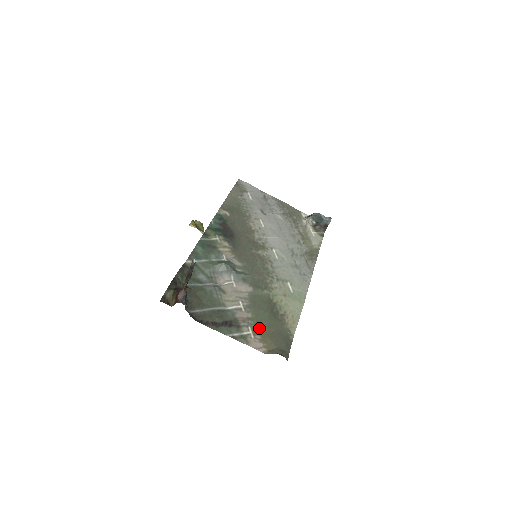
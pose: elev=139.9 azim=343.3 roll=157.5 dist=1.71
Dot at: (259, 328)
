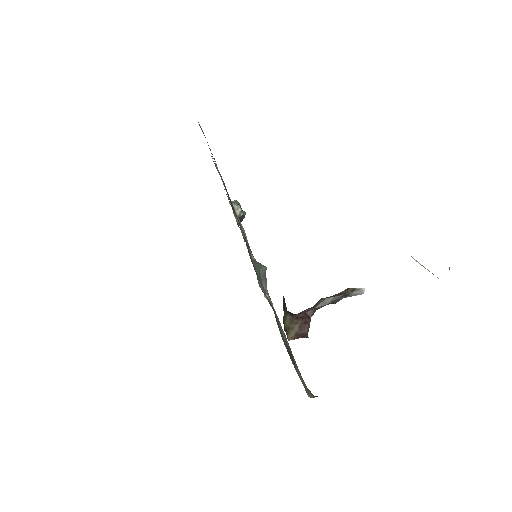
Dot at: occluded
